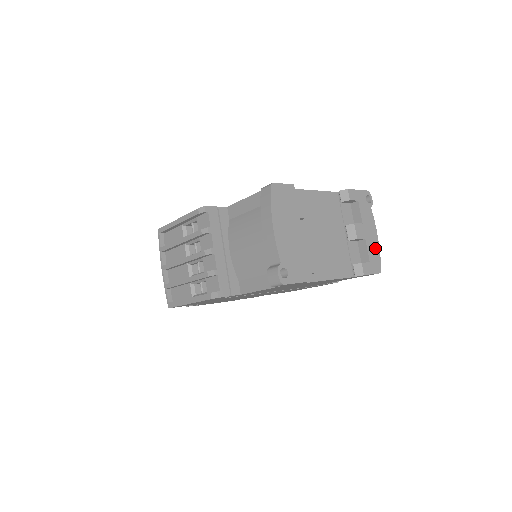
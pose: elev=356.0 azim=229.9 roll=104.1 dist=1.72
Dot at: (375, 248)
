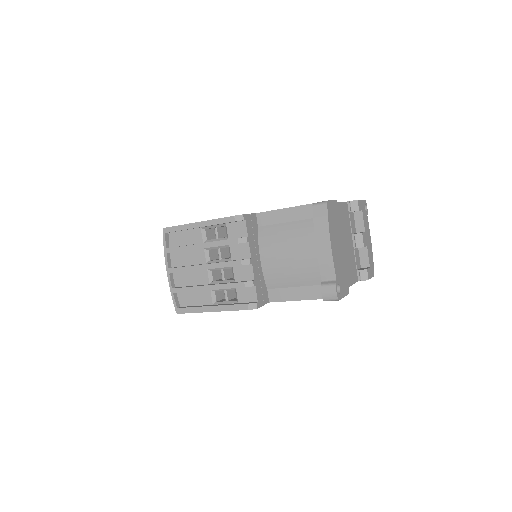
Dot at: (371, 253)
